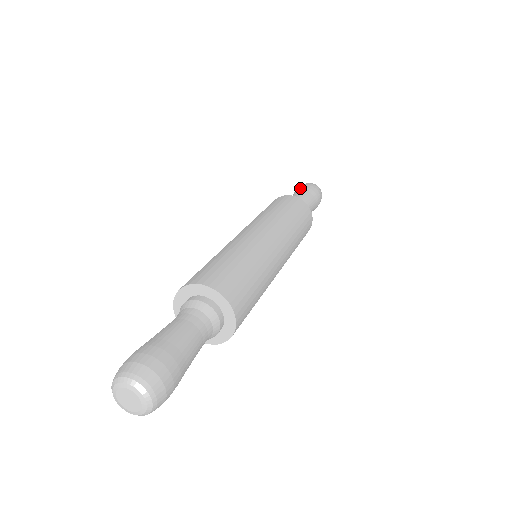
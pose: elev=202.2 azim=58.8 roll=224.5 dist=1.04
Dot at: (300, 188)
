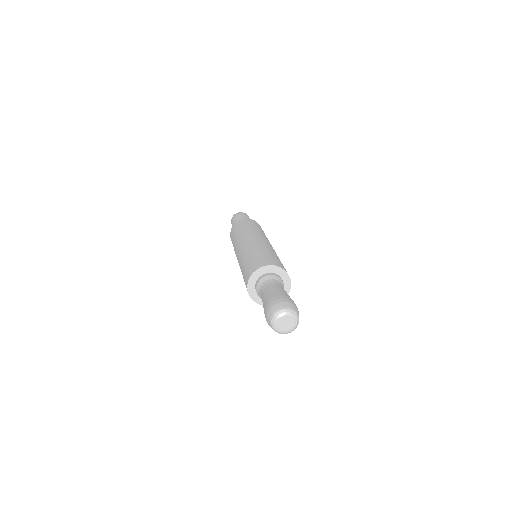
Dot at: (233, 222)
